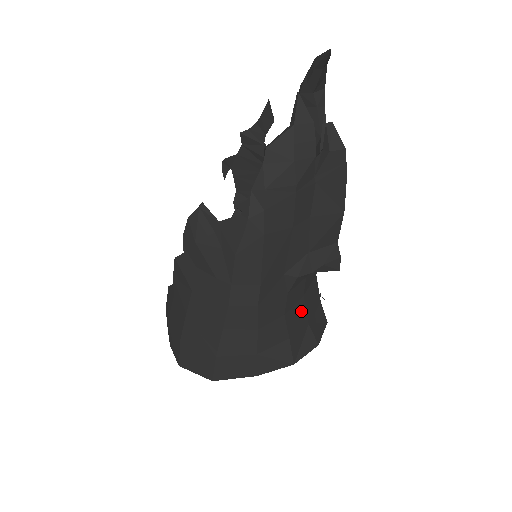
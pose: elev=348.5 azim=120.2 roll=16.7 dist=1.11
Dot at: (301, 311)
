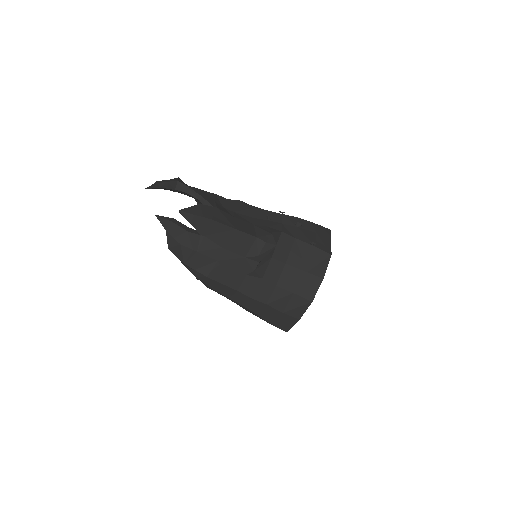
Dot at: (292, 272)
